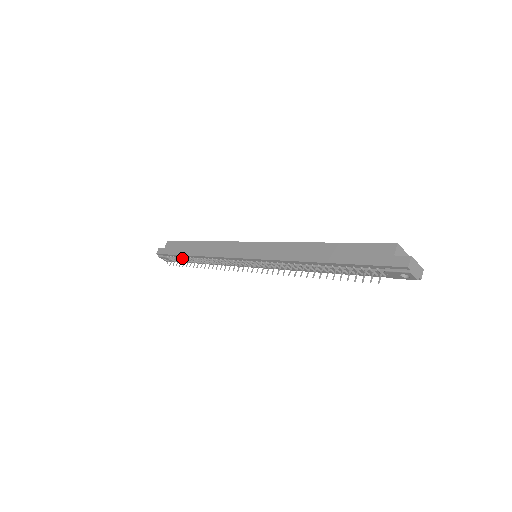
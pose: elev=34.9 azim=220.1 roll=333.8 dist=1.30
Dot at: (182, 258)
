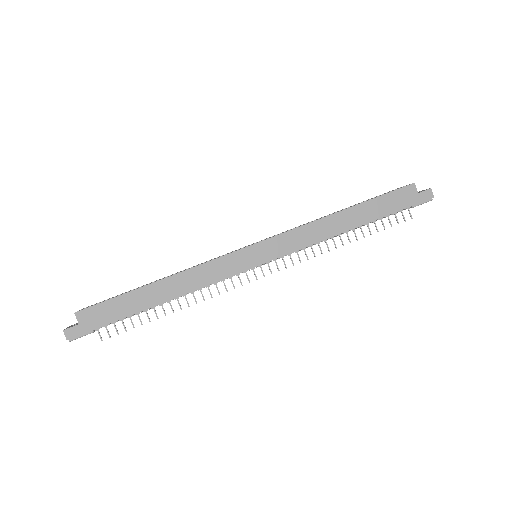
Dot at: (129, 317)
